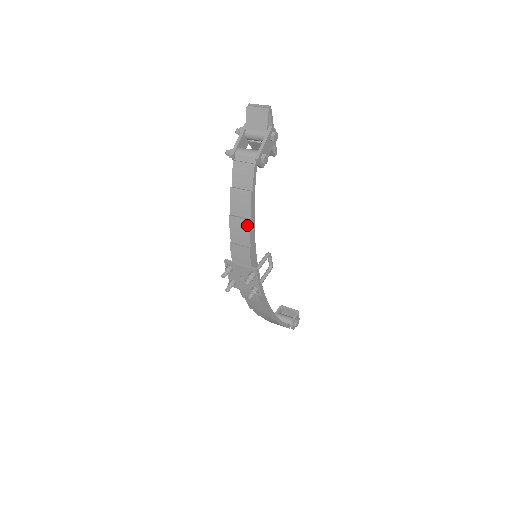
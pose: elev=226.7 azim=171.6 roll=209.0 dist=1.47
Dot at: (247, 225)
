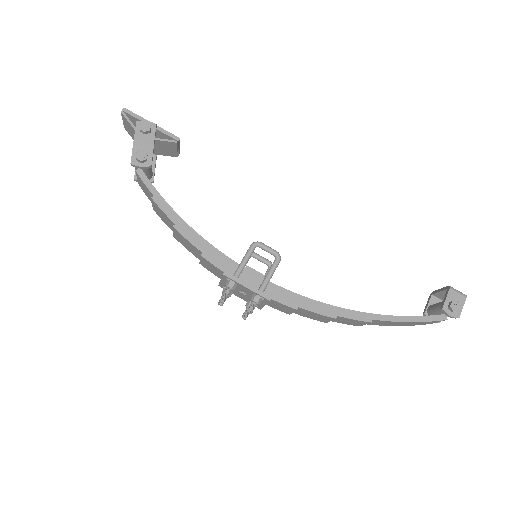
Dot at: (178, 233)
